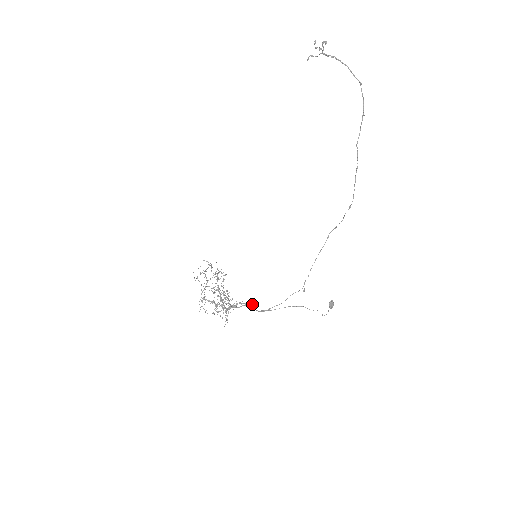
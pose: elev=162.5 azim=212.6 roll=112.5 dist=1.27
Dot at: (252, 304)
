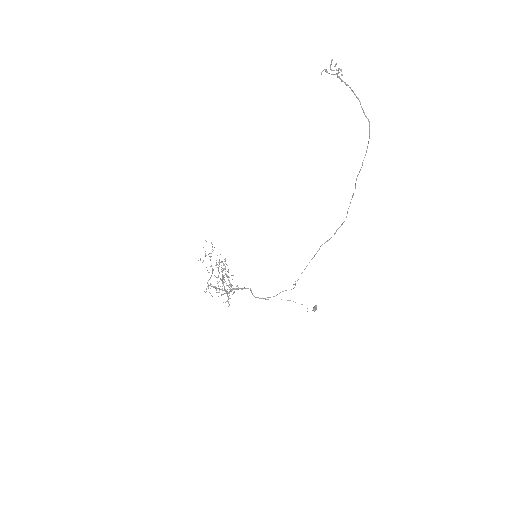
Dot at: (250, 288)
